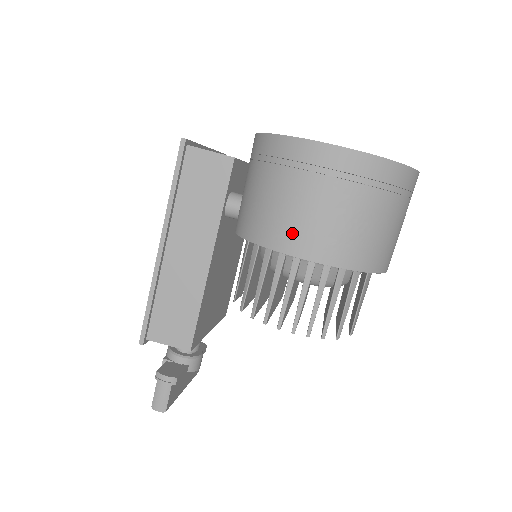
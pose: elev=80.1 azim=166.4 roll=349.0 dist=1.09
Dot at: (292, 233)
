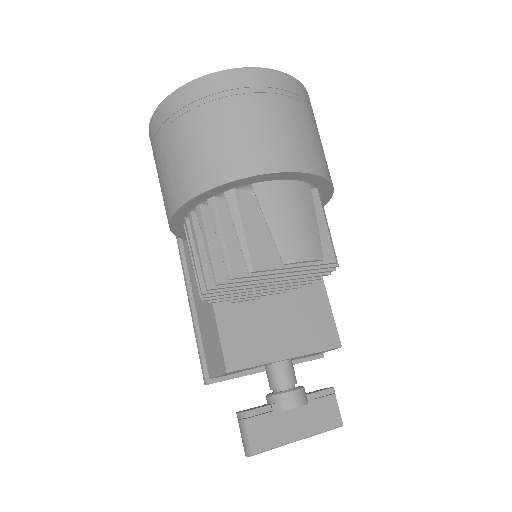
Dot at: (165, 204)
